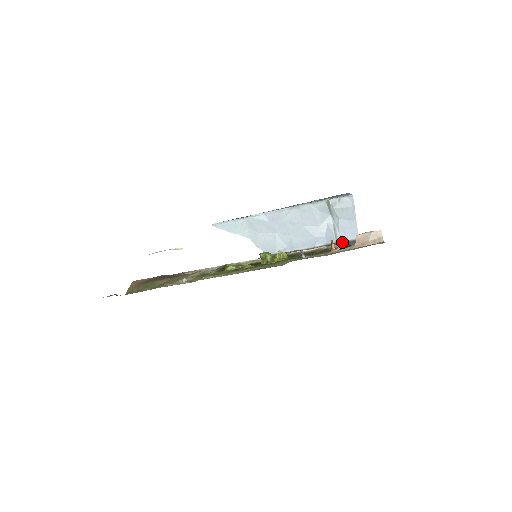
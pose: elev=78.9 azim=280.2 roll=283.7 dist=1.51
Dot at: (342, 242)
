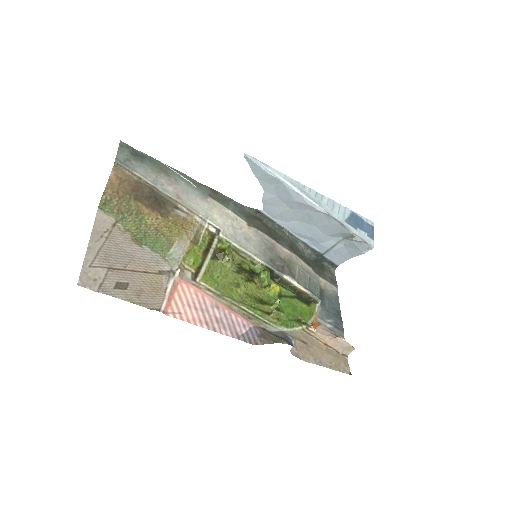
Dot at: (326, 257)
